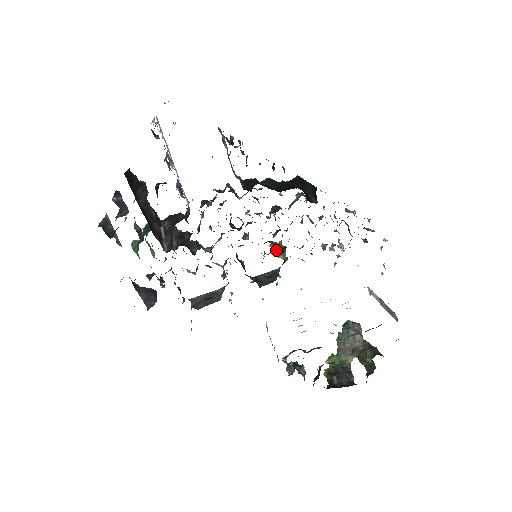
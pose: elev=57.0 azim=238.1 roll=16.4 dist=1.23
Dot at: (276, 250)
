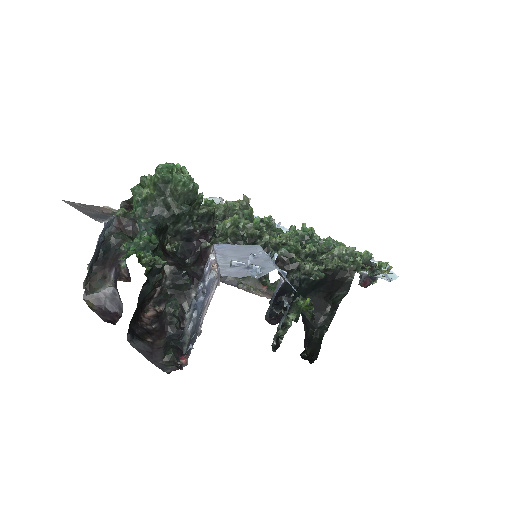
Dot at: occluded
